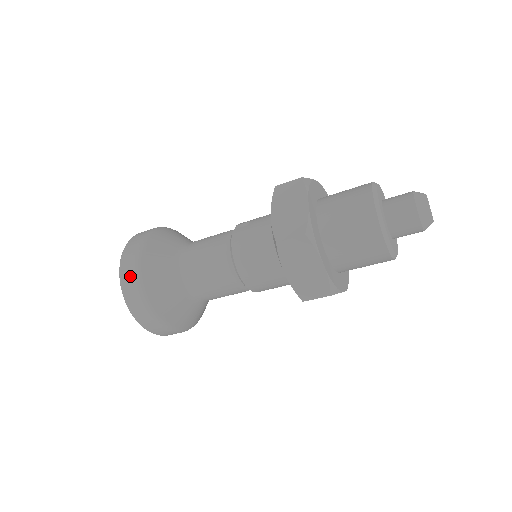
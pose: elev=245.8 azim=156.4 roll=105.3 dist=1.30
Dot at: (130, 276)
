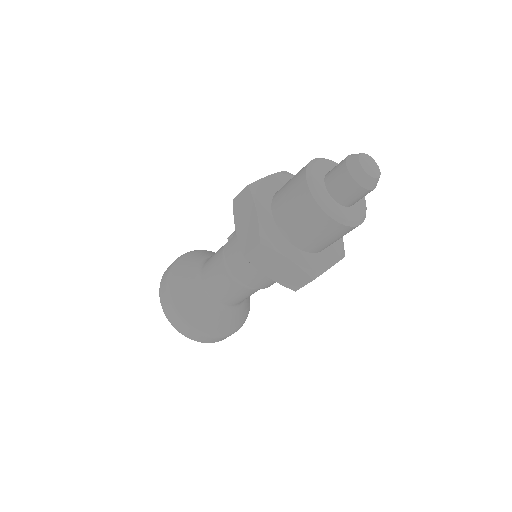
Dot at: (169, 310)
